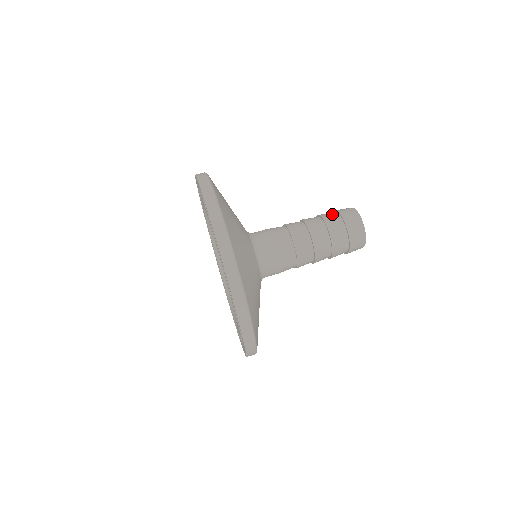
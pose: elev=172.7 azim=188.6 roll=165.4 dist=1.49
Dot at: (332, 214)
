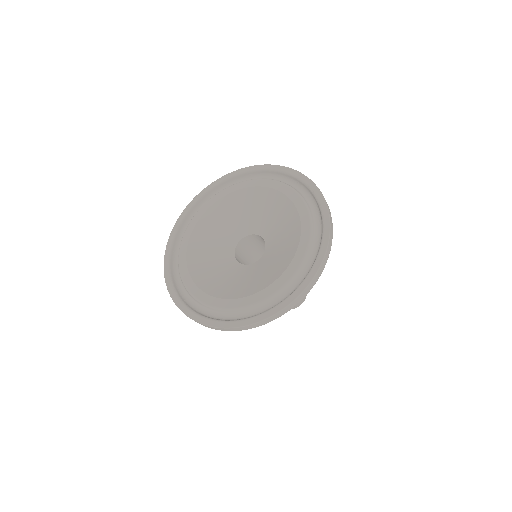
Dot at: occluded
